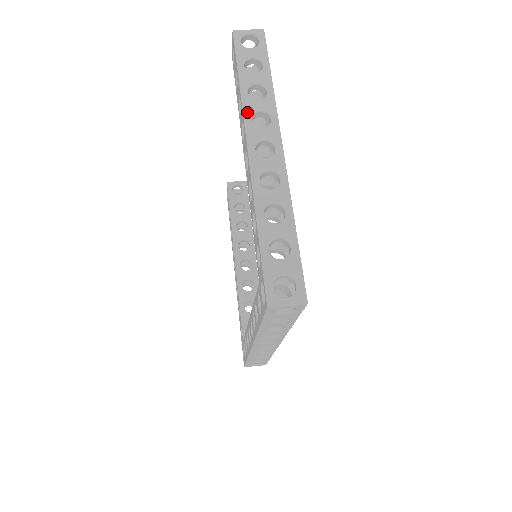
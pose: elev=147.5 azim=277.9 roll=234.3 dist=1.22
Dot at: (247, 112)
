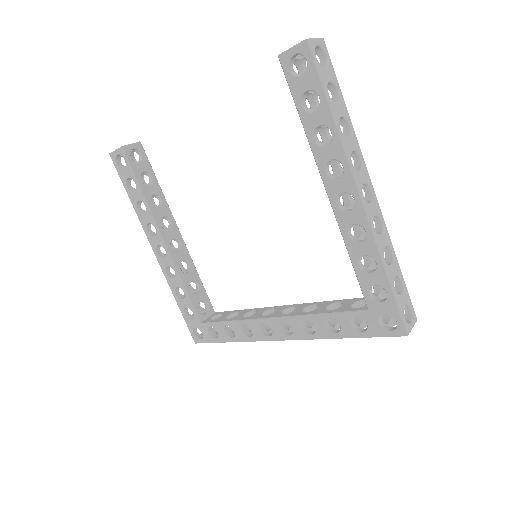
Dot at: (348, 154)
